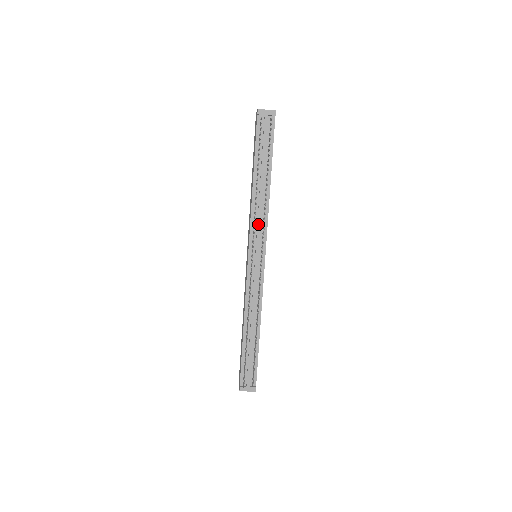
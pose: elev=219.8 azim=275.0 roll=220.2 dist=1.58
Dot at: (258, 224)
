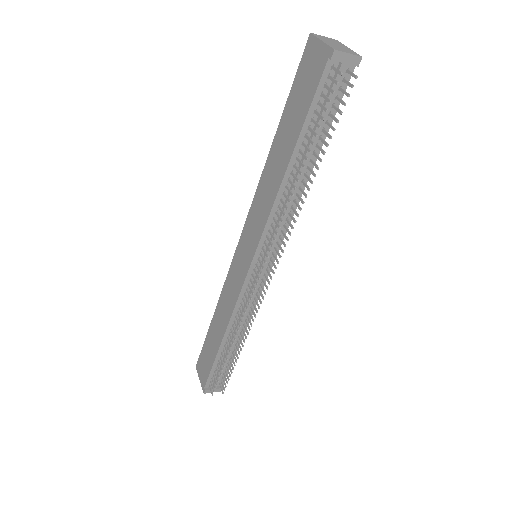
Dot at: (277, 228)
